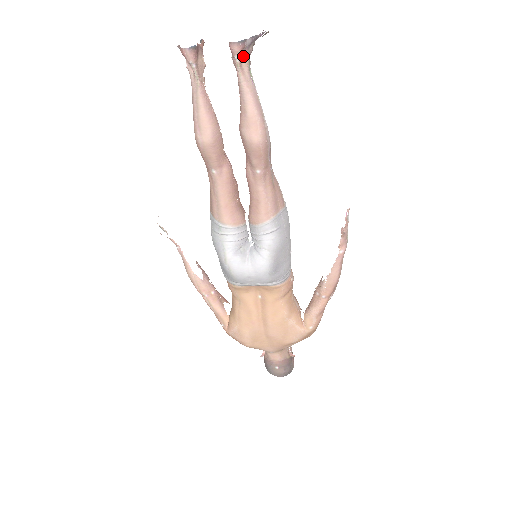
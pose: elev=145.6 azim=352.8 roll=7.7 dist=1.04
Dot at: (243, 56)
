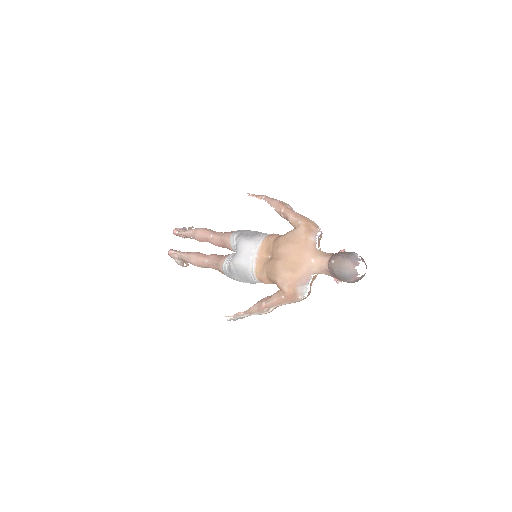
Dot at: (180, 231)
